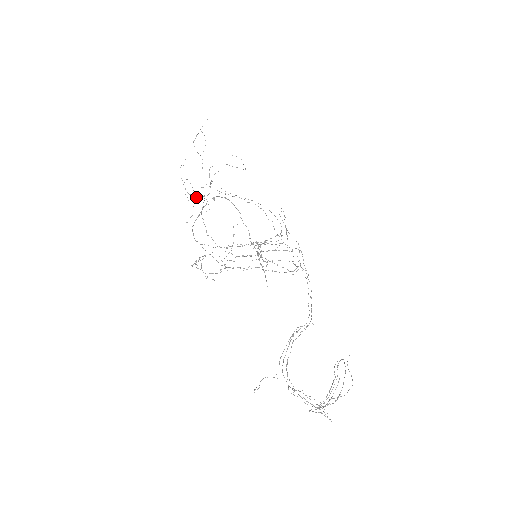
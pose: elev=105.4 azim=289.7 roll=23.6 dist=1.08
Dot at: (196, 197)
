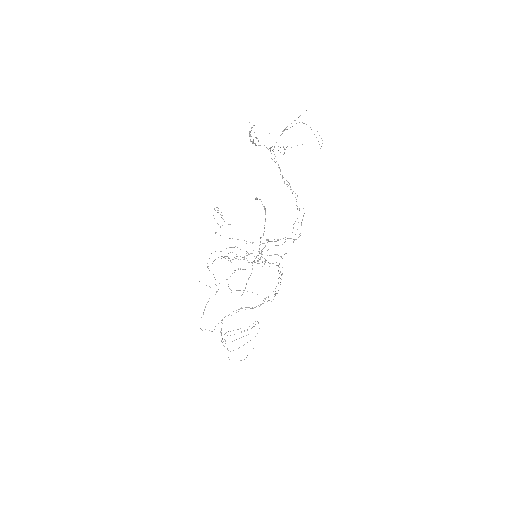
Dot at: (256, 145)
